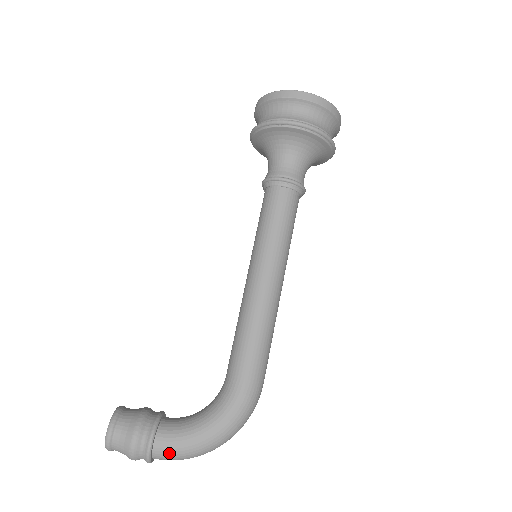
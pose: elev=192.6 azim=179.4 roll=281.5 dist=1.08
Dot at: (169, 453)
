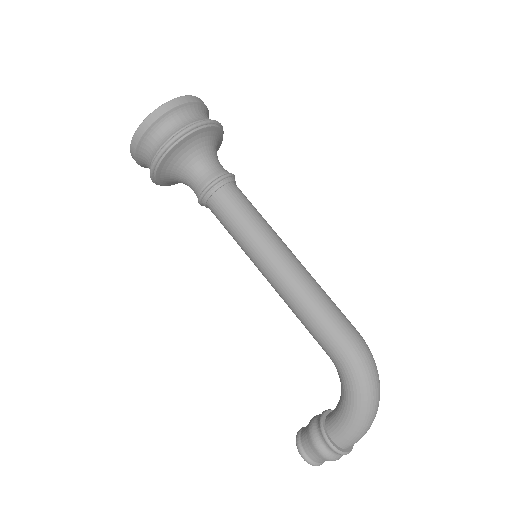
Dot at: (350, 440)
